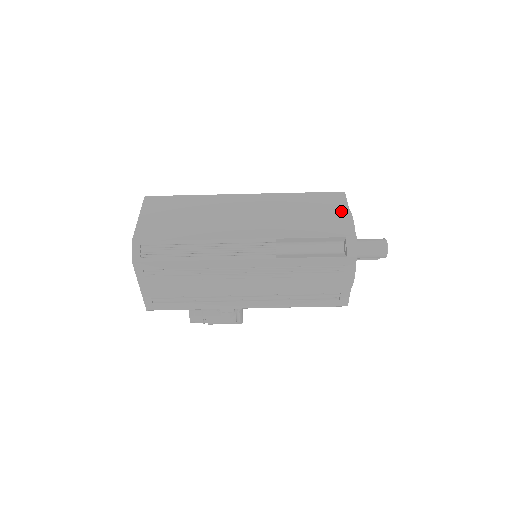
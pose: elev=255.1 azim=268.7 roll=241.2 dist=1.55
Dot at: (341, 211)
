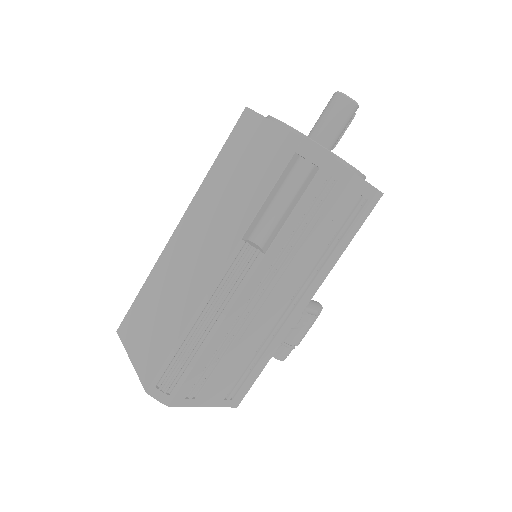
Dot at: (263, 131)
